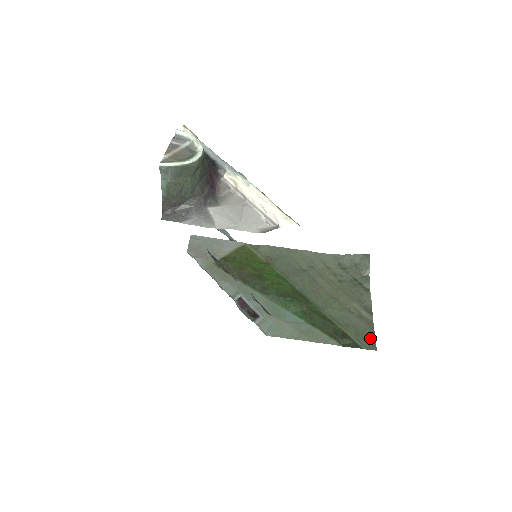
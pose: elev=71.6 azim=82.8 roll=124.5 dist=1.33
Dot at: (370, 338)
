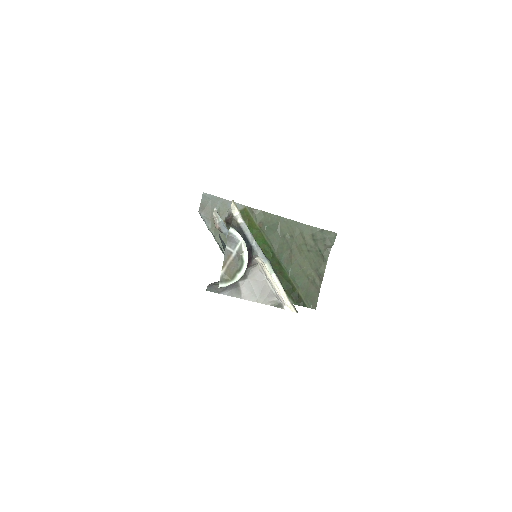
Dot at: (315, 300)
